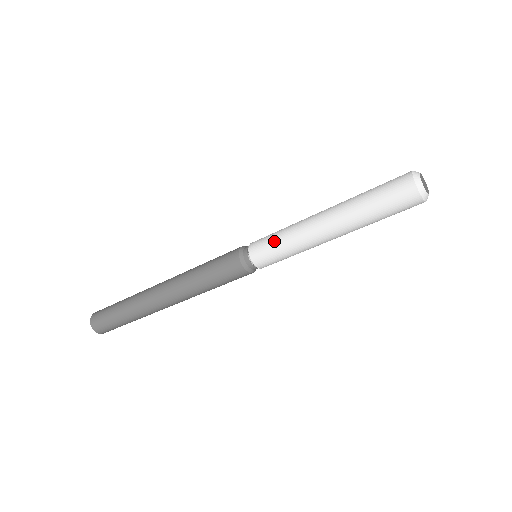
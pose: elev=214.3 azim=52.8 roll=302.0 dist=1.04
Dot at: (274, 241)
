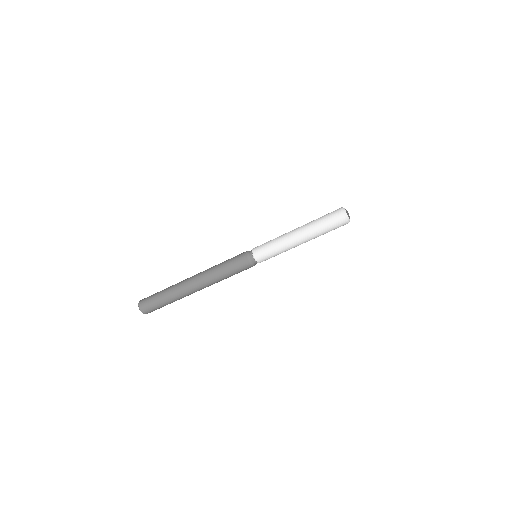
Dot at: (268, 243)
